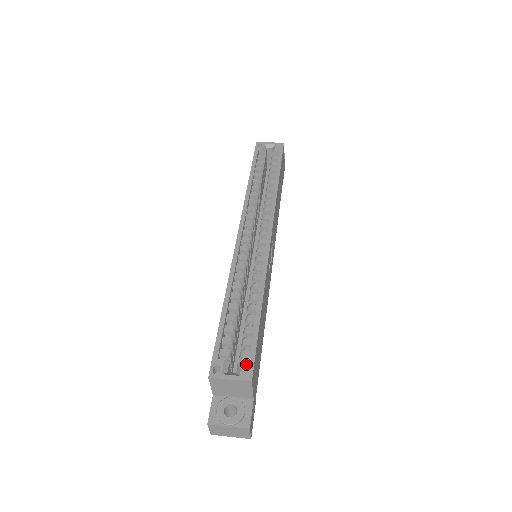
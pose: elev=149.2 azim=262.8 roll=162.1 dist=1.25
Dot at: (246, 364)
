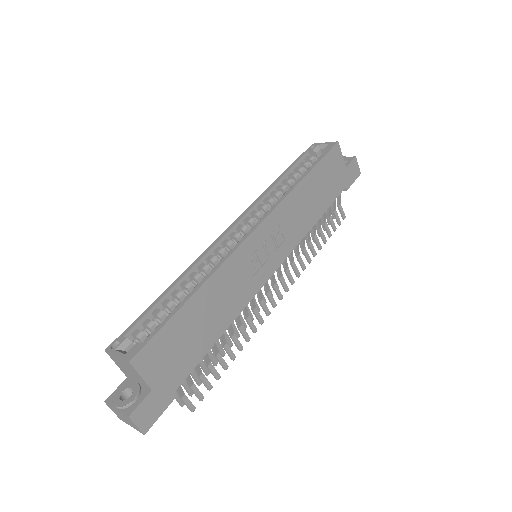
Dot at: (138, 345)
